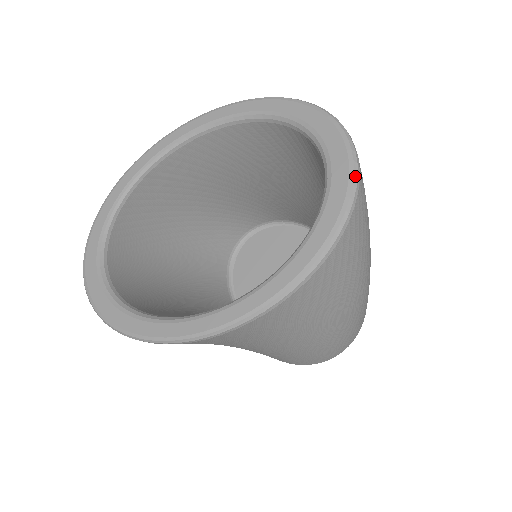
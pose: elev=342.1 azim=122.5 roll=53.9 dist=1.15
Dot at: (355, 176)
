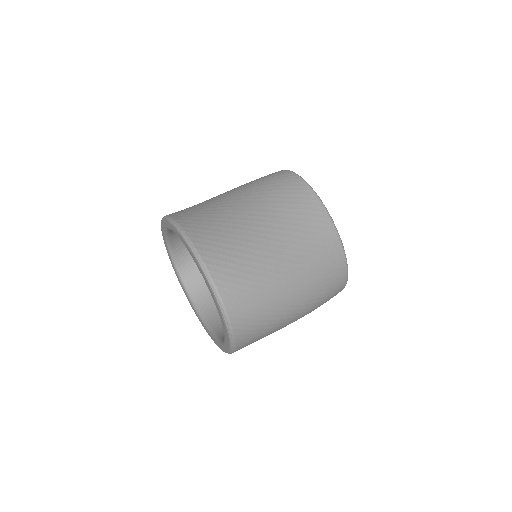
Dot at: (226, 323)
